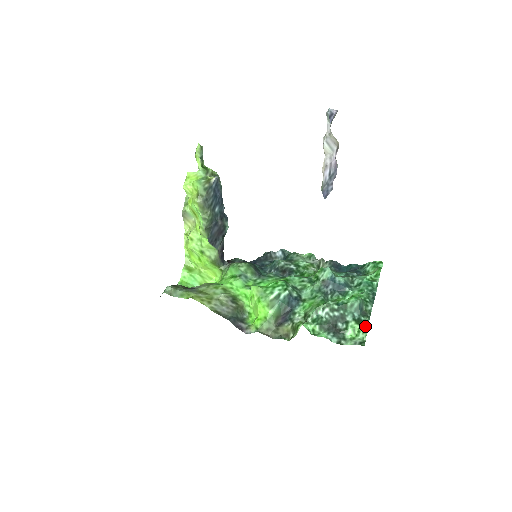
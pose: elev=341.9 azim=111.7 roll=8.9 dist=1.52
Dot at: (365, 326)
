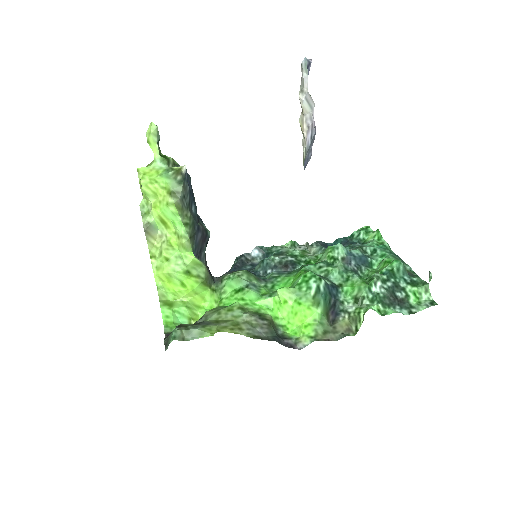
Dot at: (425, 285)
